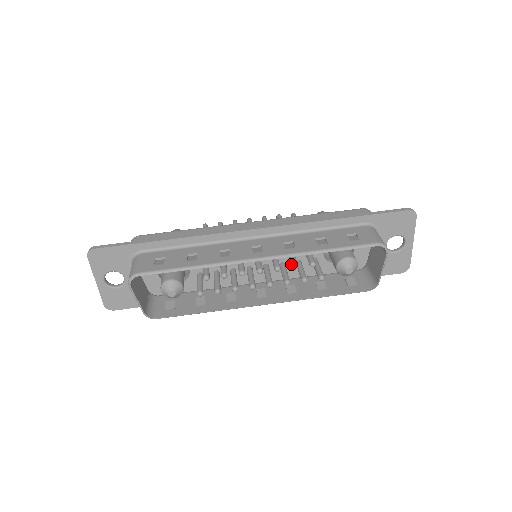
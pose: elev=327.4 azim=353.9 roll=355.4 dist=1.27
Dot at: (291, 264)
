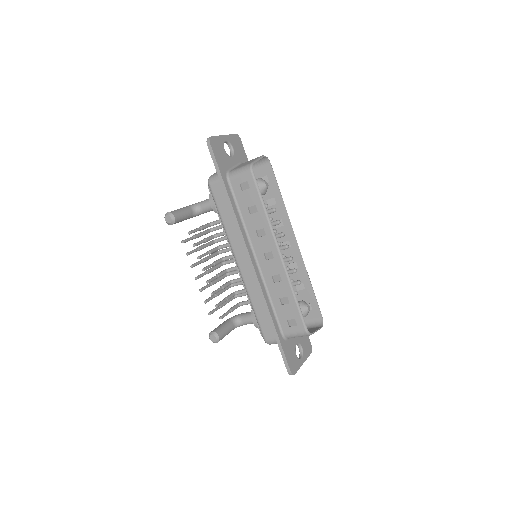
Dot at: (292, 269)
